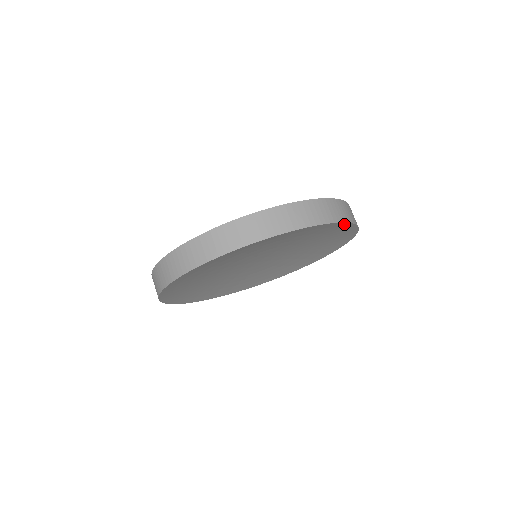
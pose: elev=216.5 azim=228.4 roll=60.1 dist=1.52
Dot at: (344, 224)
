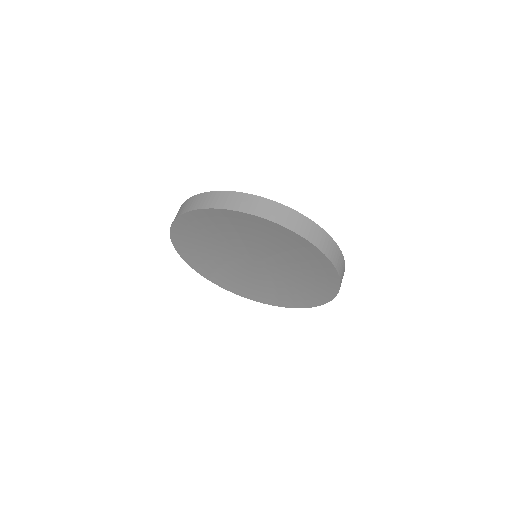
Dot at: (298, 236)
